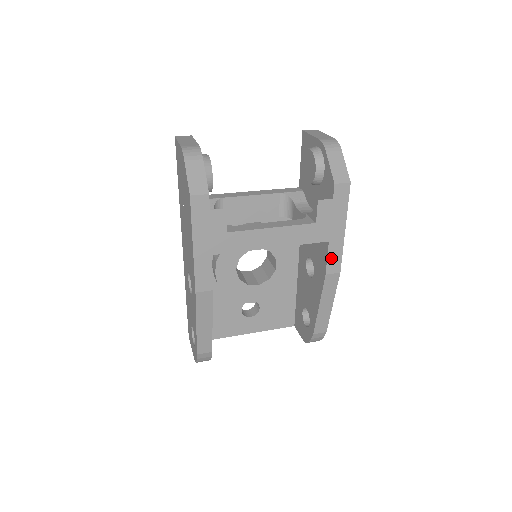
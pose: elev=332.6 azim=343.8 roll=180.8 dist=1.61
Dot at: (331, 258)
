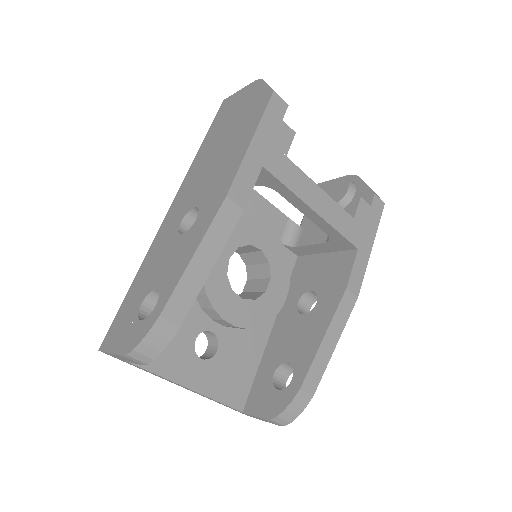
Dot at: (355, 271)
